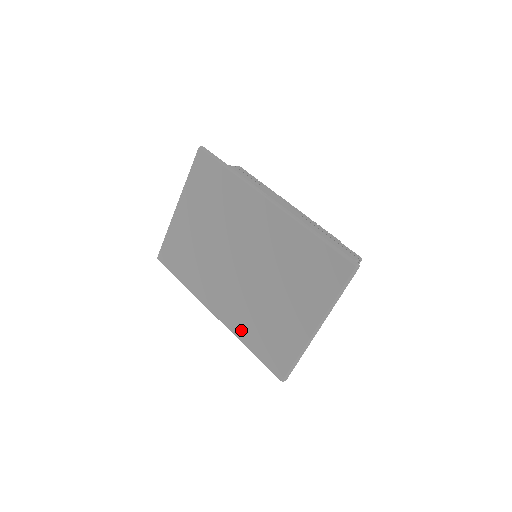
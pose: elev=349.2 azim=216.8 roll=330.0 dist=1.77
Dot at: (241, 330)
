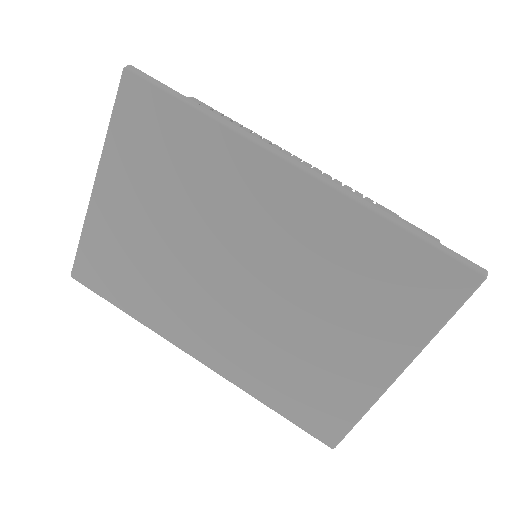
Dot at: (251, 380)
